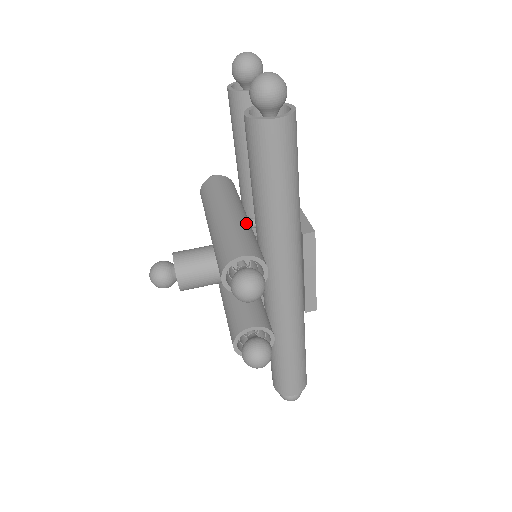
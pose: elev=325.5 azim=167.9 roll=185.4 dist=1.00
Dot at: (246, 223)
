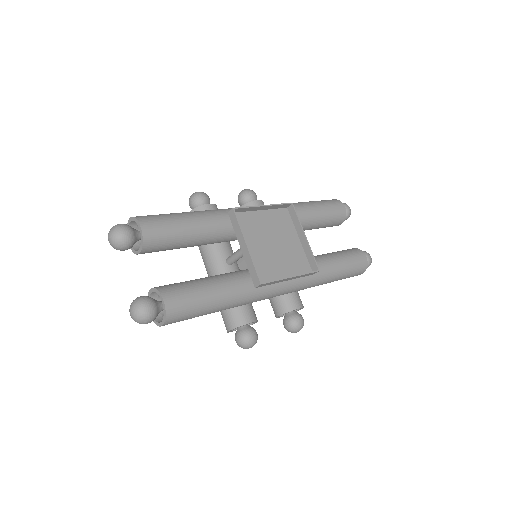
Dot at: occluded
